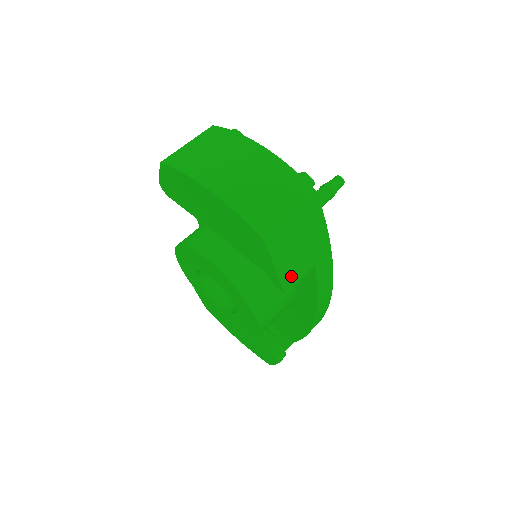
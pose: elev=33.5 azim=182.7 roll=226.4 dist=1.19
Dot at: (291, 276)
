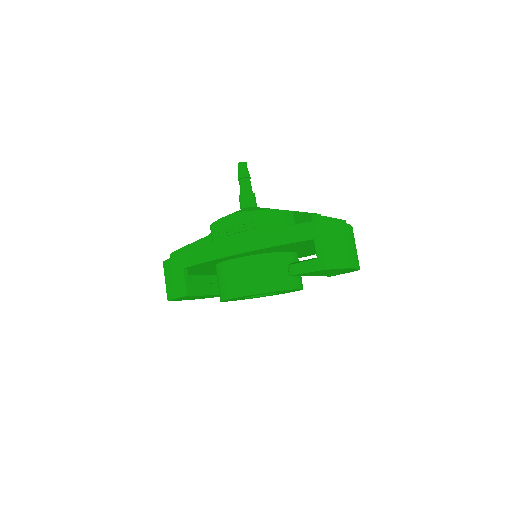
Dot at: occluded
